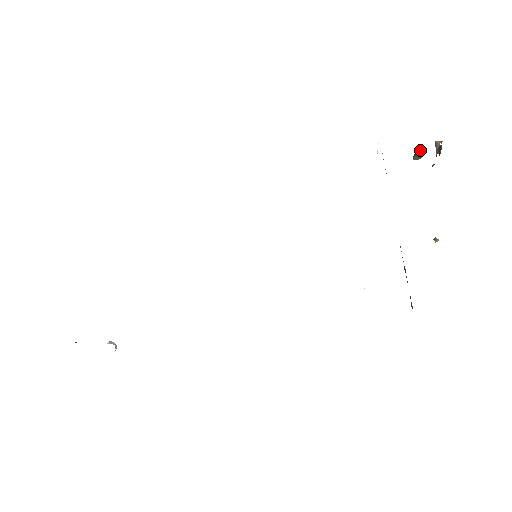
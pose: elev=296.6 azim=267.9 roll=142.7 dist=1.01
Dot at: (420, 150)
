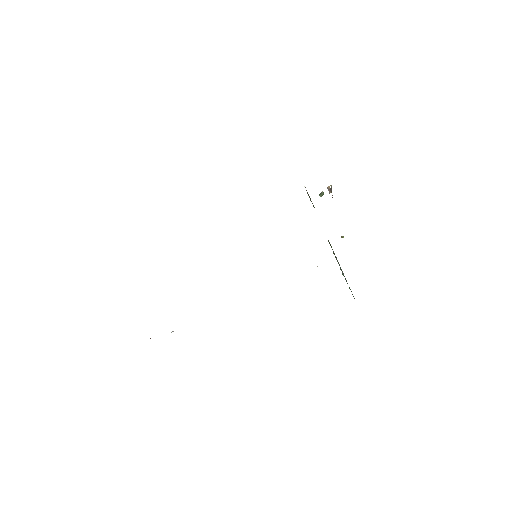
Dot at: (322, 191)
